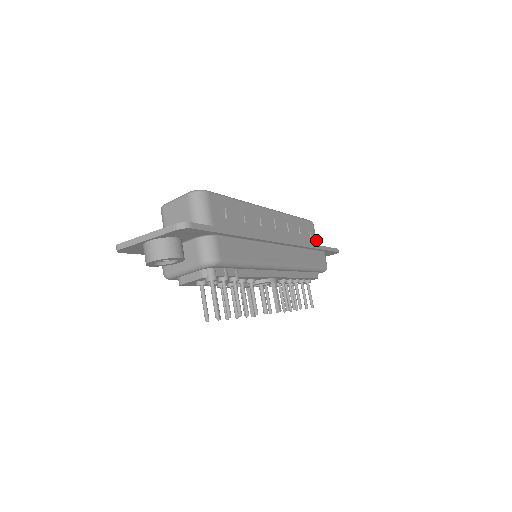
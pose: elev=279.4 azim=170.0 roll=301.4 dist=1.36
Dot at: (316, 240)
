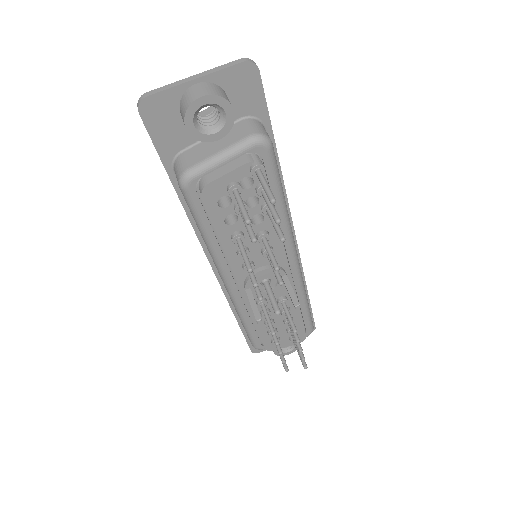
Dot at: occluded
